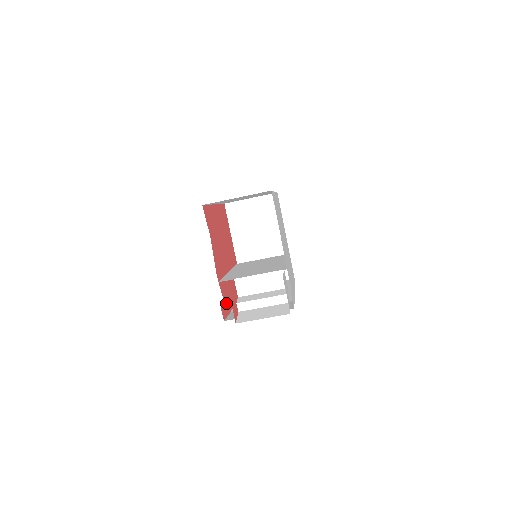
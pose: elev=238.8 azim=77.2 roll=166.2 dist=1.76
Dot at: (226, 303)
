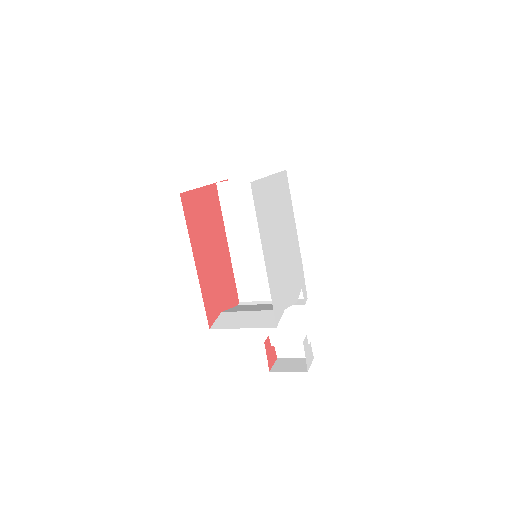
Dot at: occluded
